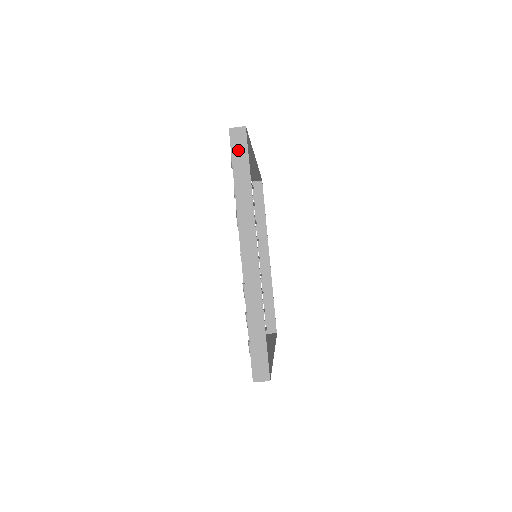
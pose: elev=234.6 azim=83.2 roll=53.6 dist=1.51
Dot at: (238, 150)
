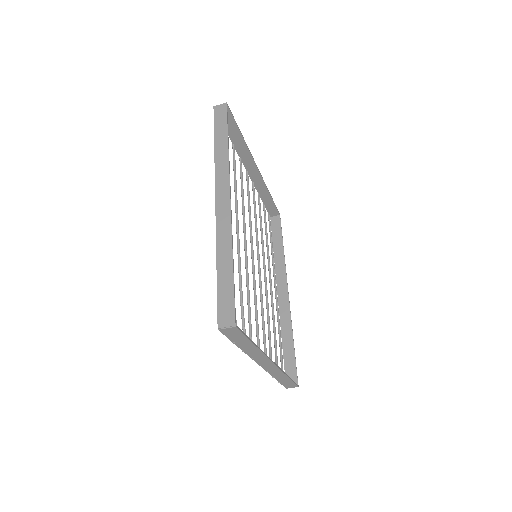
Dot at: (234, 336)
